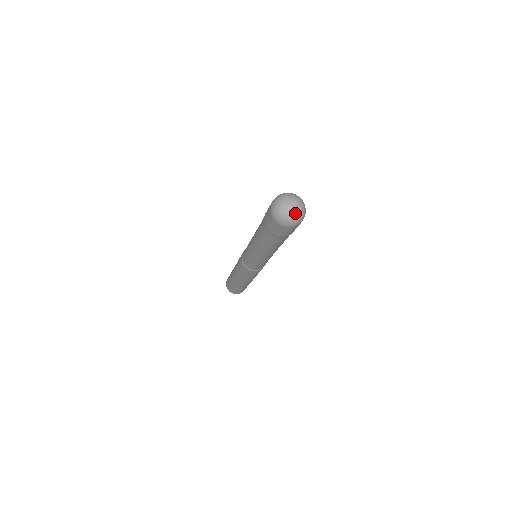
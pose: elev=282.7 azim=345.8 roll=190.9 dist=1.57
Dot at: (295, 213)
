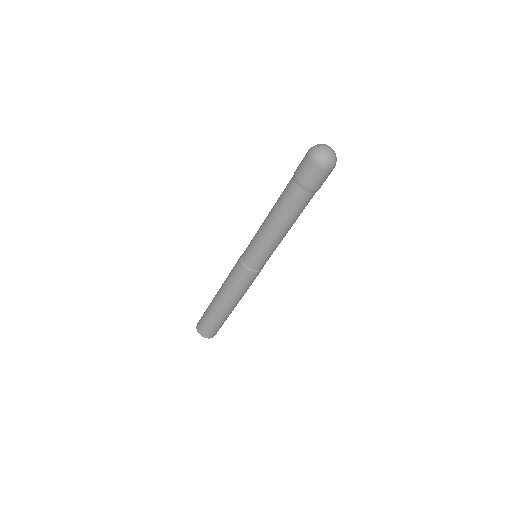
Dot at: (331, 154)
